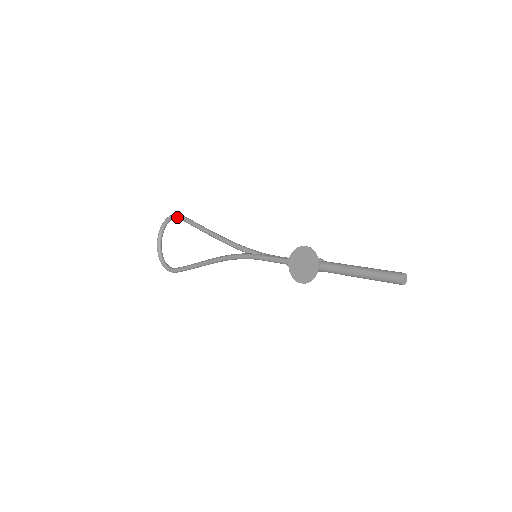
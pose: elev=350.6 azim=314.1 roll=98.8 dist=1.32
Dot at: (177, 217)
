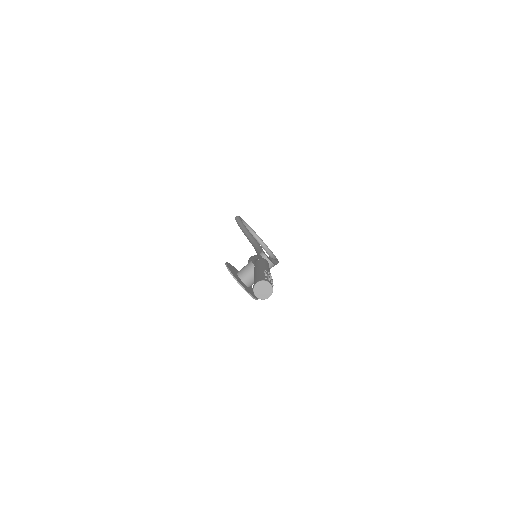
Dot at: occluded
